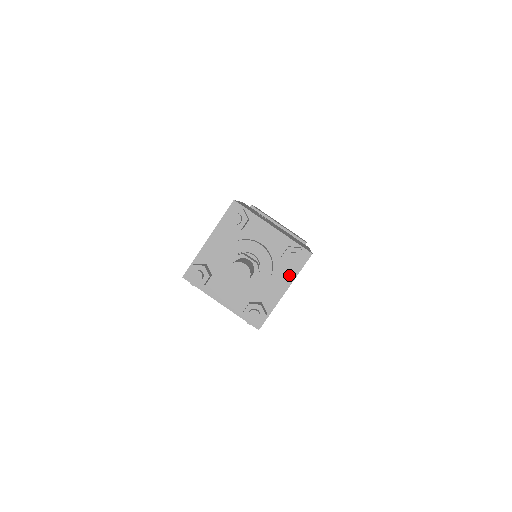
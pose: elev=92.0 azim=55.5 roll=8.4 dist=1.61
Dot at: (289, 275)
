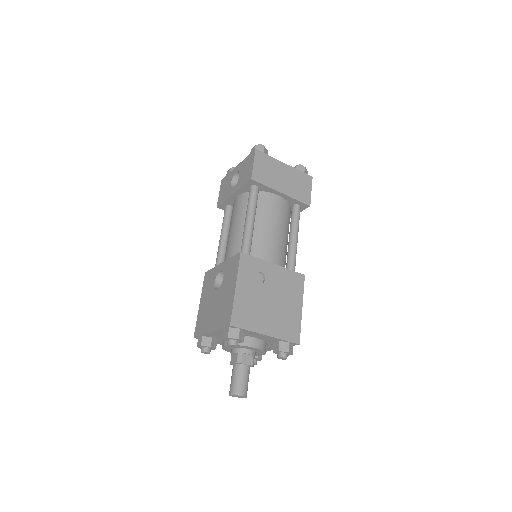
Dot at: occluded
